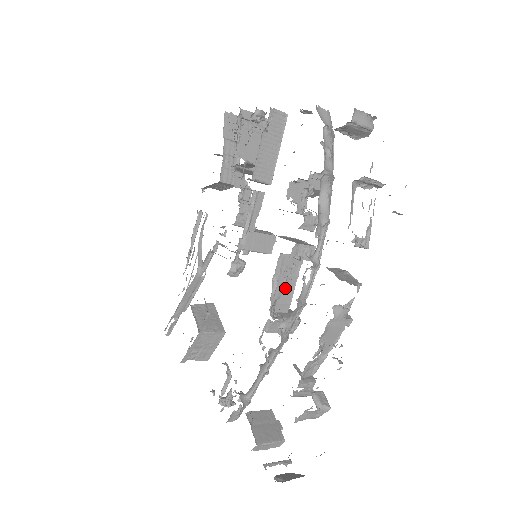
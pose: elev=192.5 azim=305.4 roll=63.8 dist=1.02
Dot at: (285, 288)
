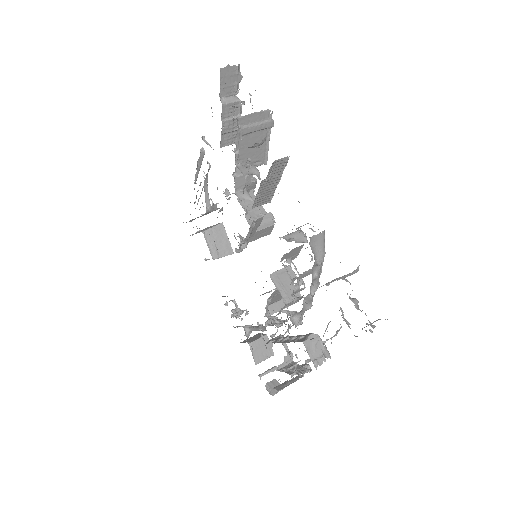
Dot at: occluded
